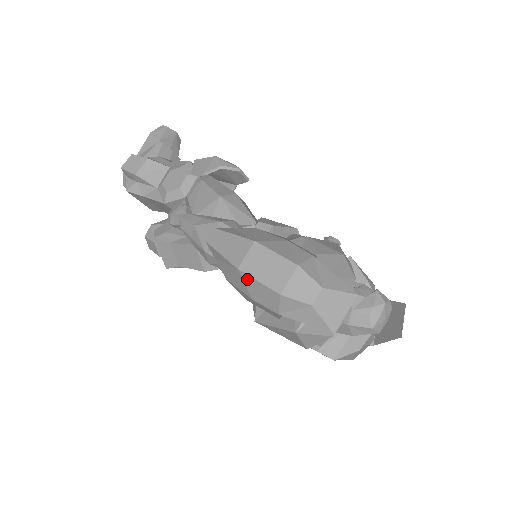
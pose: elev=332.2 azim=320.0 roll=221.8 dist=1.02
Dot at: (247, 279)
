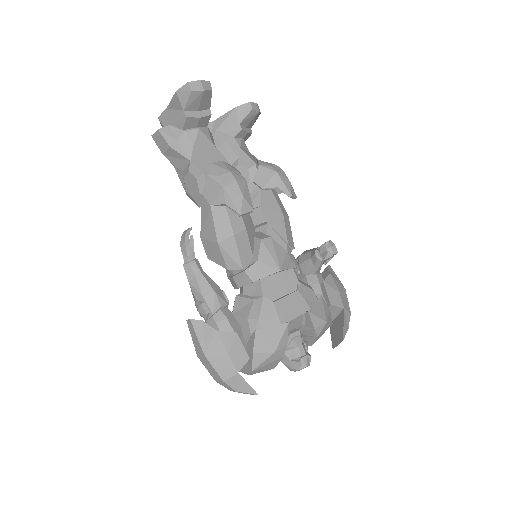
Dot at: occluded
